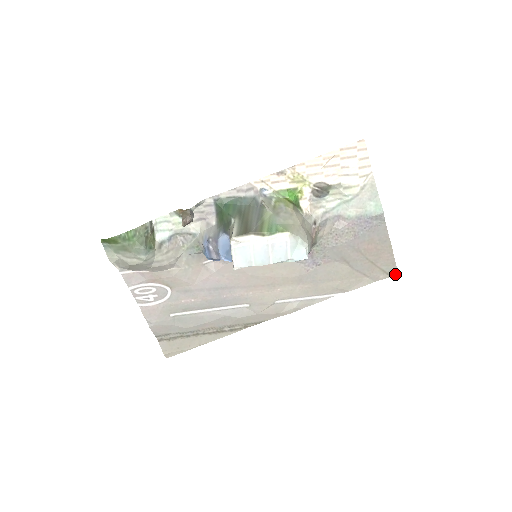
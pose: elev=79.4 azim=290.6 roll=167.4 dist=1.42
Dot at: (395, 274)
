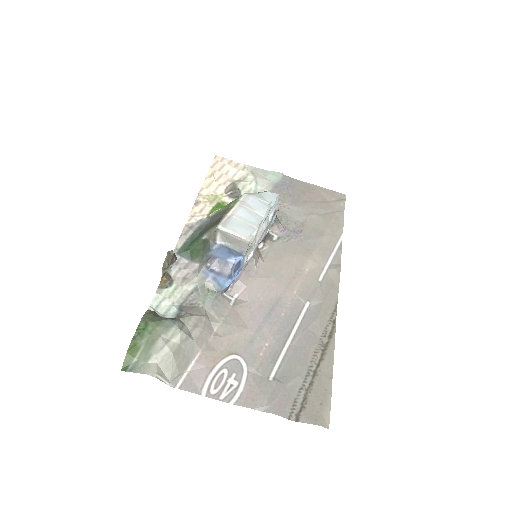
Dot at: (345, 197)
